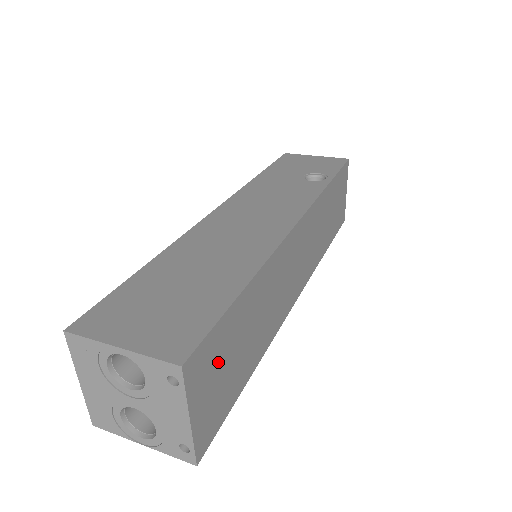
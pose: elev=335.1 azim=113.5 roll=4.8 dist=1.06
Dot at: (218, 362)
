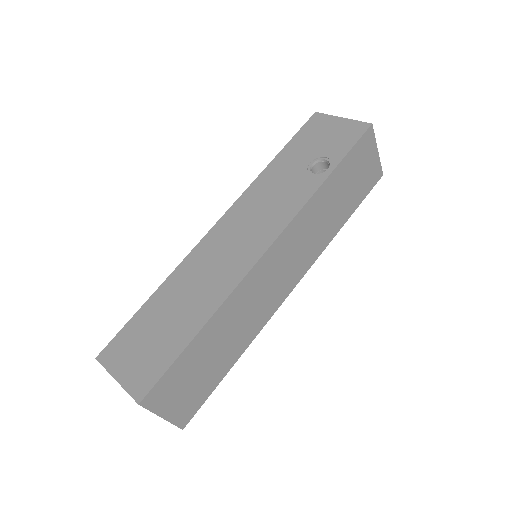
Dot at: (181, 382)
